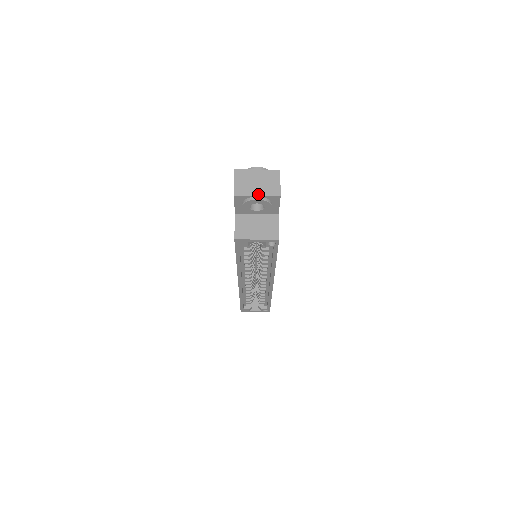
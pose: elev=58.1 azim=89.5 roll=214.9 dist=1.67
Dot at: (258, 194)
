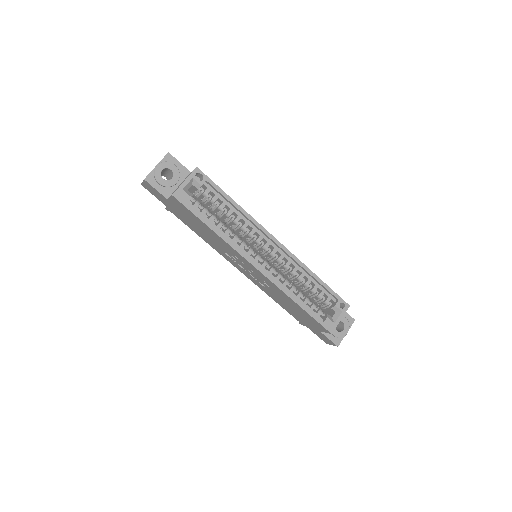
Dot at: (156, 165)
